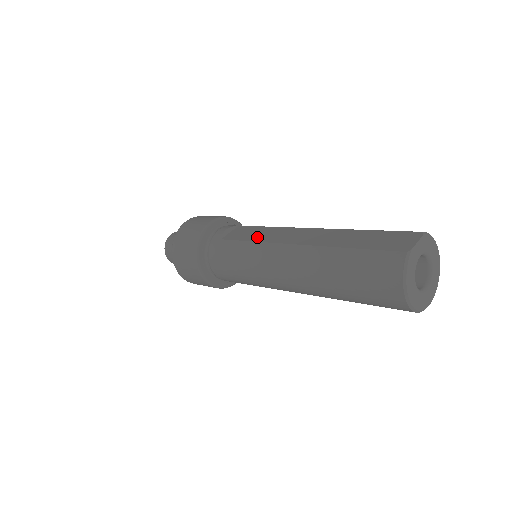
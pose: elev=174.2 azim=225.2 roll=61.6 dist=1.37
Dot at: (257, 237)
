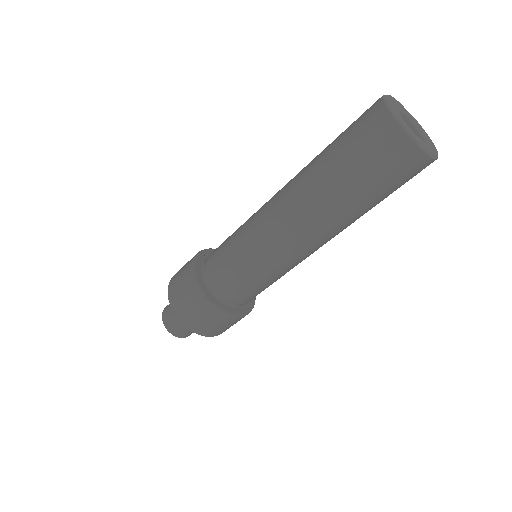
Dot at: occluded
